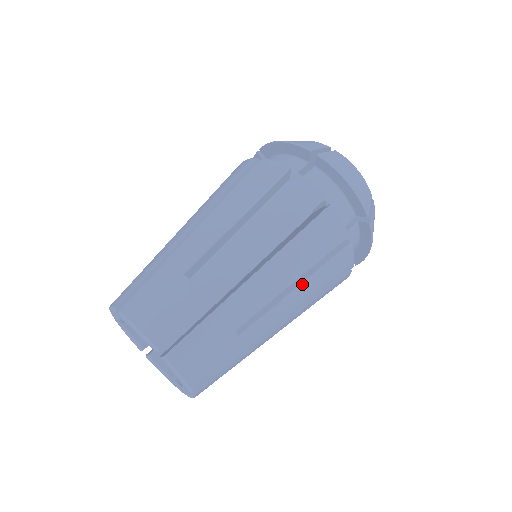
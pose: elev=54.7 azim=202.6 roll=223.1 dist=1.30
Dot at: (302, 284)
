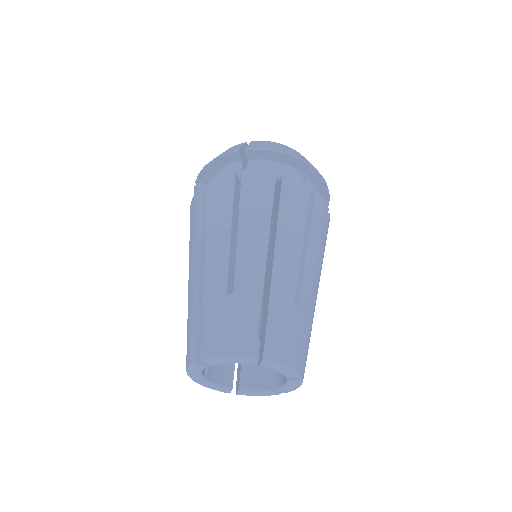
Dot at: (309, 241)
